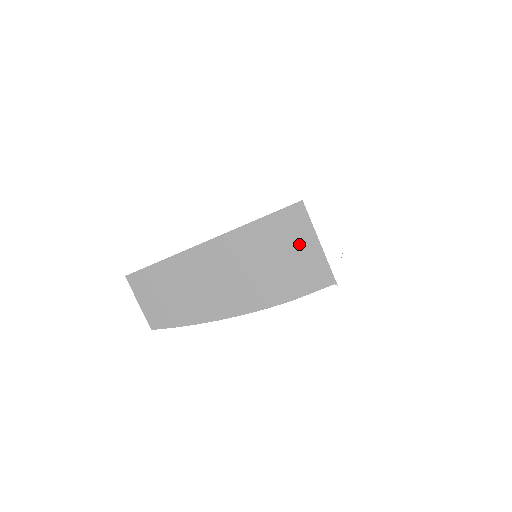
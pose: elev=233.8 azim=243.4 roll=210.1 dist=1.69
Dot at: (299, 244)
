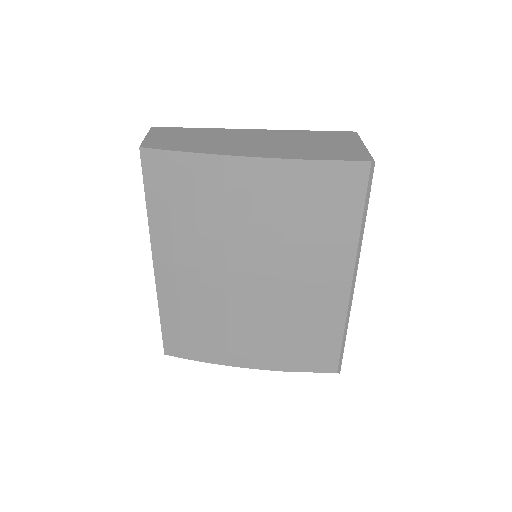
Dot at: (343, 143)
